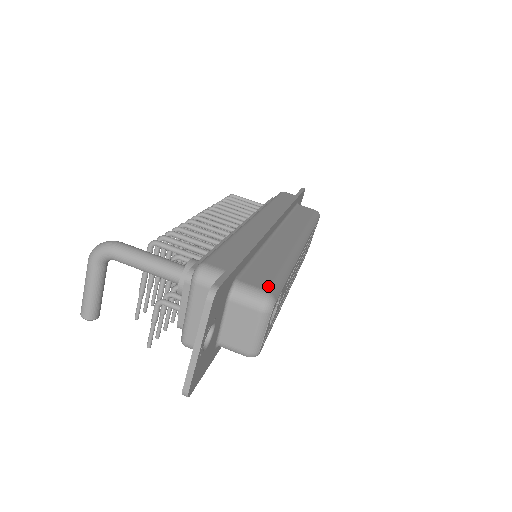
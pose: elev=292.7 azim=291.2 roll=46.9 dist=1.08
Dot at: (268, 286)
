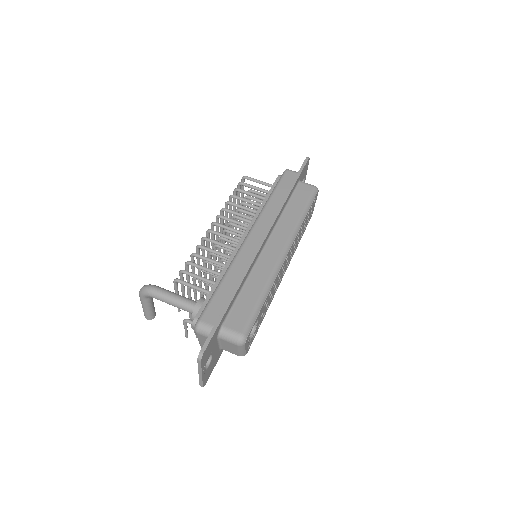
Dot at: (243, 327)
